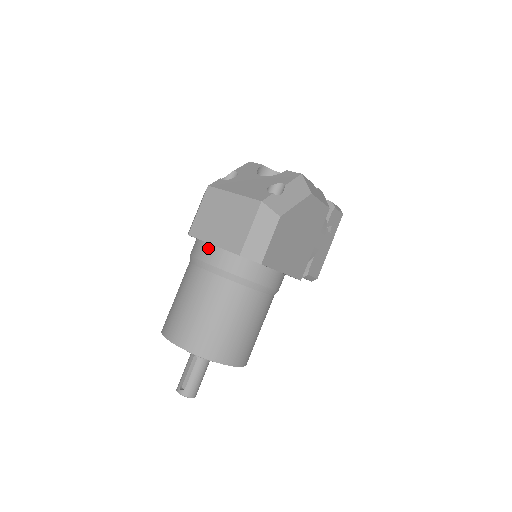
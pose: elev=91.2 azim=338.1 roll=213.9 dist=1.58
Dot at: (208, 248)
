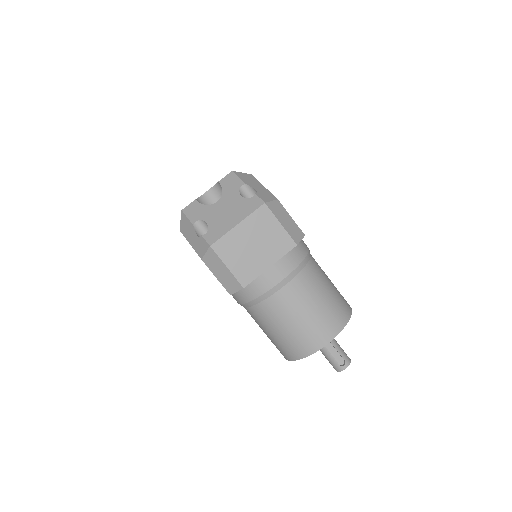
Dot at: (270, 272)
